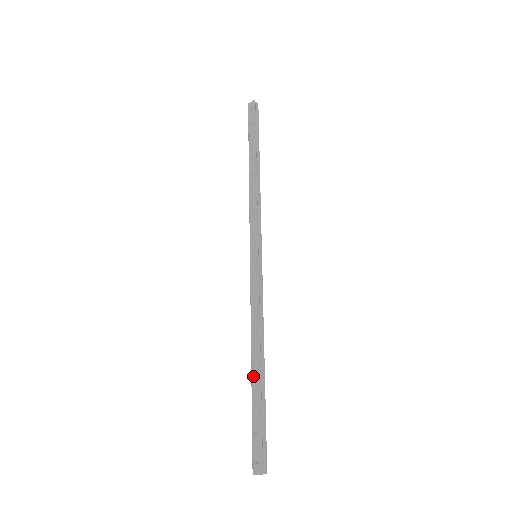
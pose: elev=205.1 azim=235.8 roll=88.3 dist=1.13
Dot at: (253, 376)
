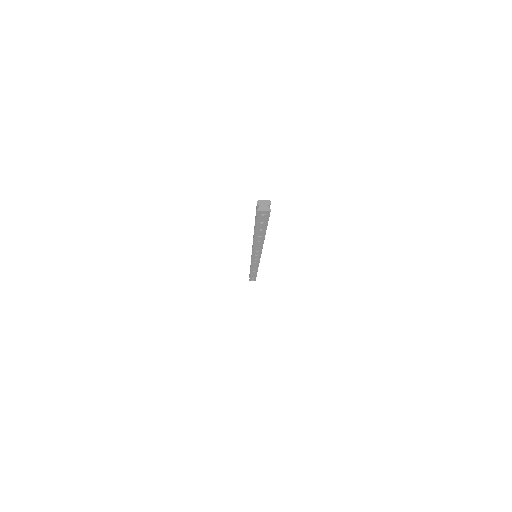
Dot at: (252, 274)
